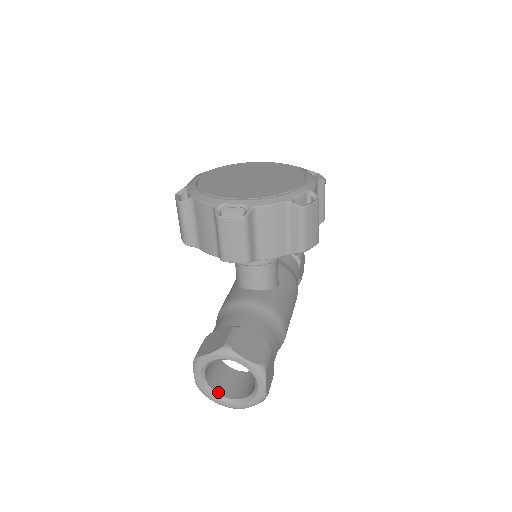
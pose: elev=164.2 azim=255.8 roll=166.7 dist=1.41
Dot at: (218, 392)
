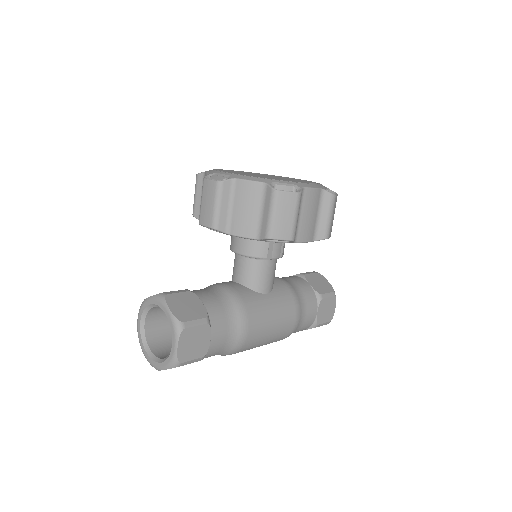
Dot at: (150, 346)
